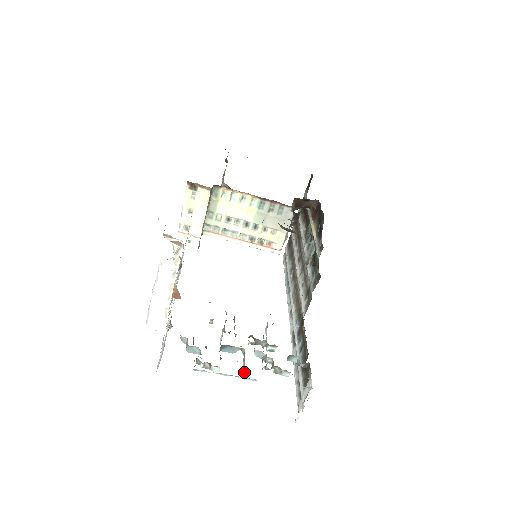
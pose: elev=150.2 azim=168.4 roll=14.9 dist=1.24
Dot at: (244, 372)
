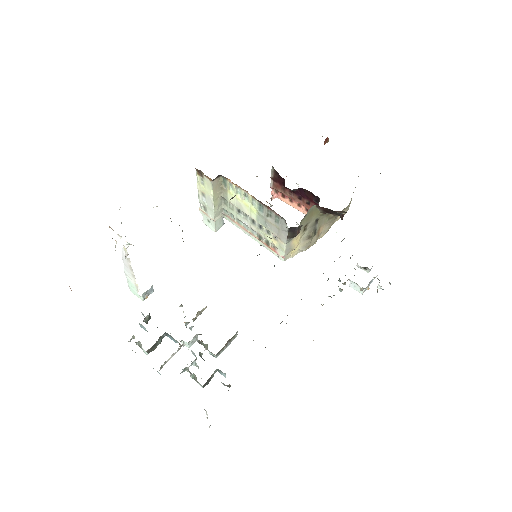
Dot at: occluded
